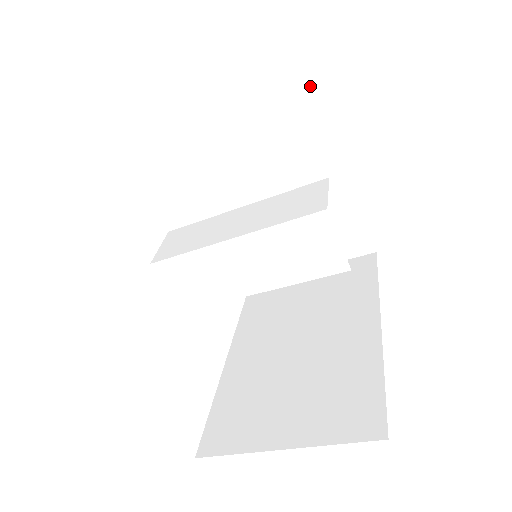
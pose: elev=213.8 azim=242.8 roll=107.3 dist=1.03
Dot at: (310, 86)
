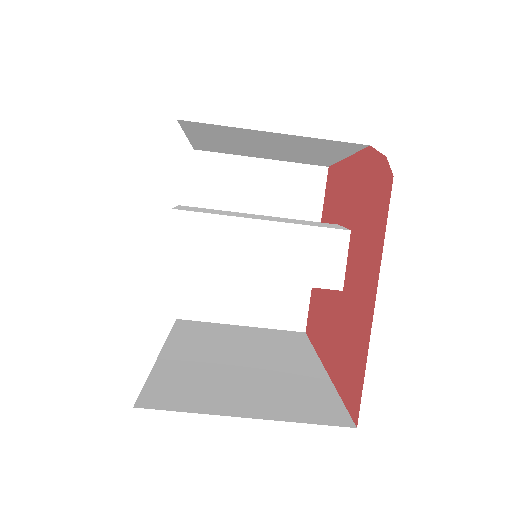
Dot at: (324, 174)
